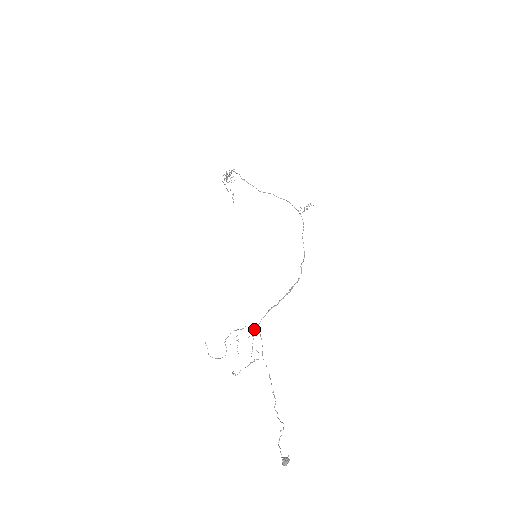
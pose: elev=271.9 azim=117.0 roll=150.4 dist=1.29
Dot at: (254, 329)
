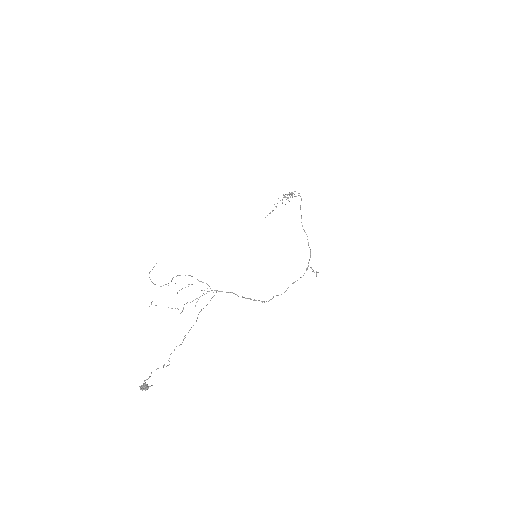
Dot at: (211, 290)
